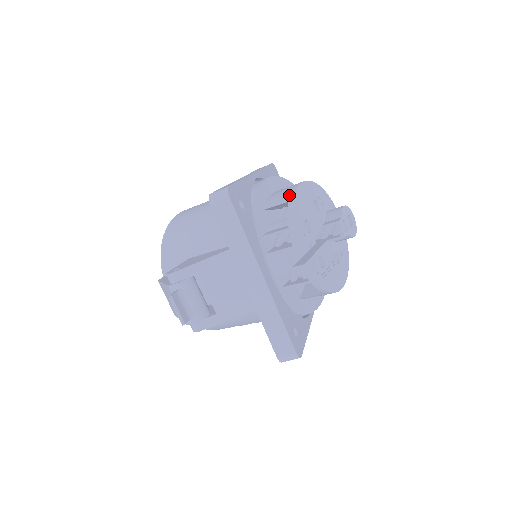
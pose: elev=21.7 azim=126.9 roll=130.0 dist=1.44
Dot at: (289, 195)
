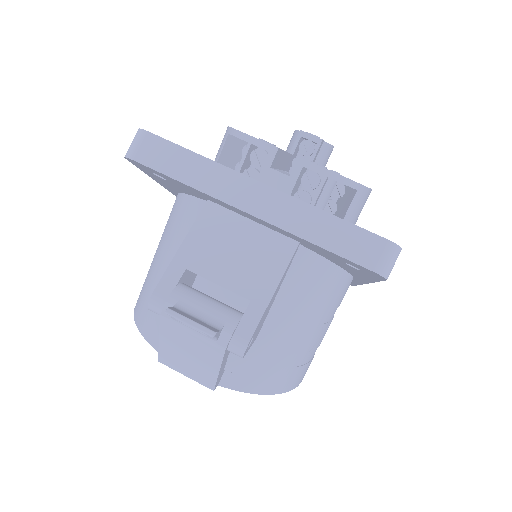
Dot at: (225, 134)
